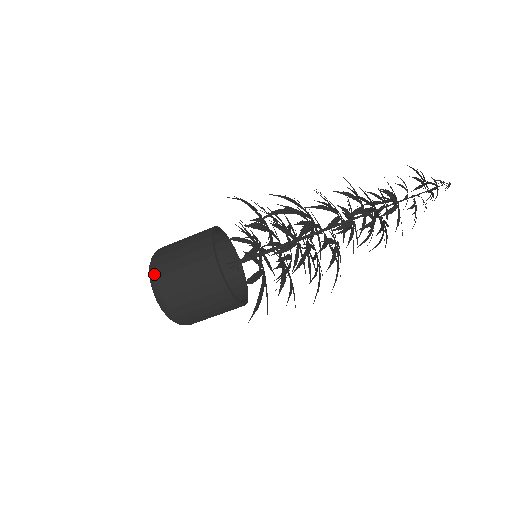
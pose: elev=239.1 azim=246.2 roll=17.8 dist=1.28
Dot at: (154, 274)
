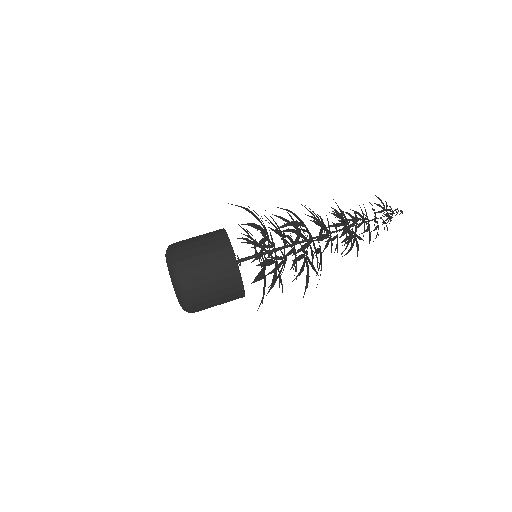
Dot at: (177, 268)
